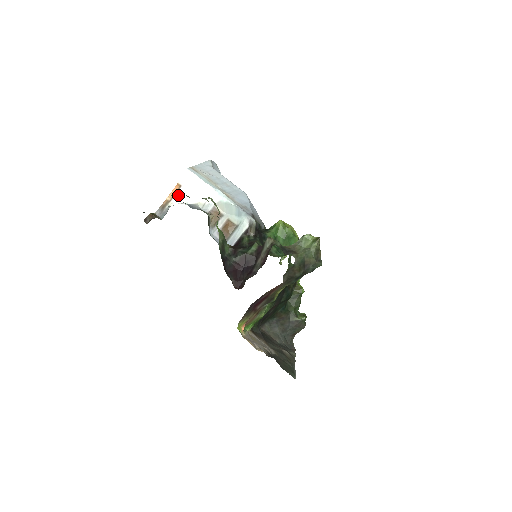
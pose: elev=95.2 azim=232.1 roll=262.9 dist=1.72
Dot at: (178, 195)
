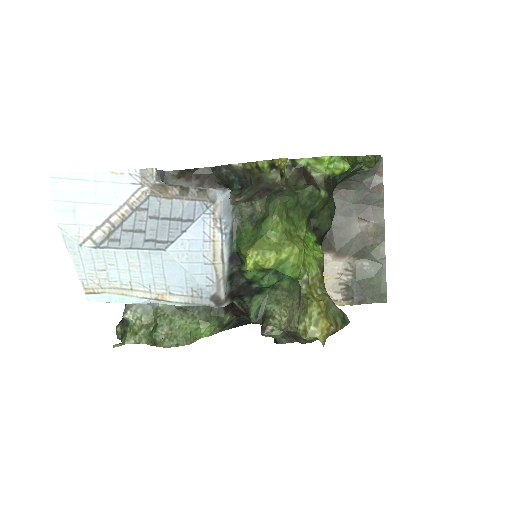
Dot at: (129, 320)
